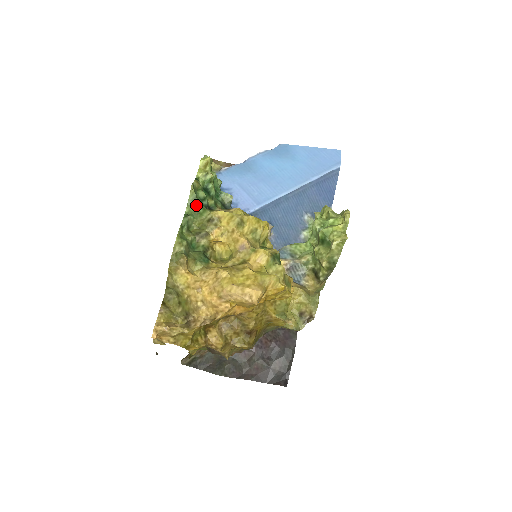
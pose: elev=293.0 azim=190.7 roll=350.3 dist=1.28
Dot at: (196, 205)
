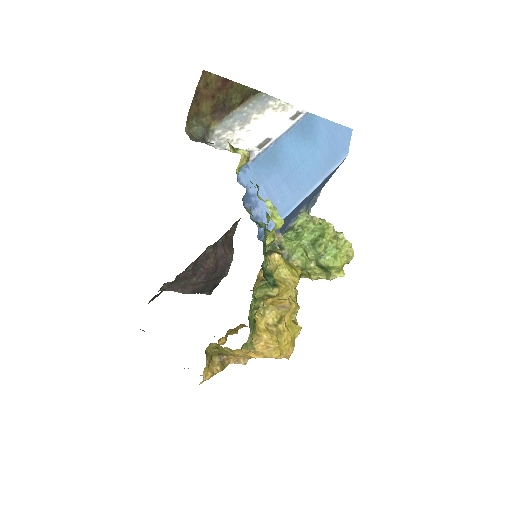
Dot at: (263, 285)
